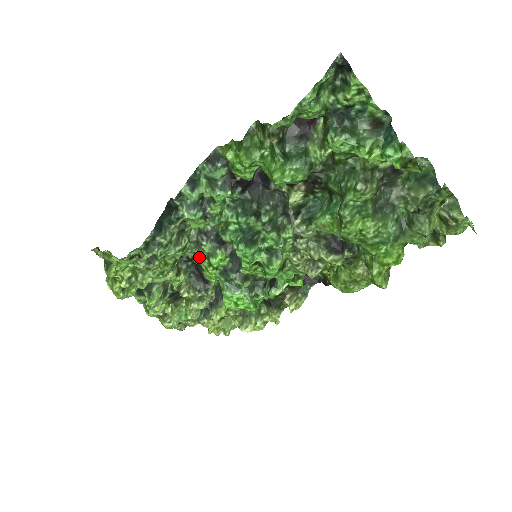
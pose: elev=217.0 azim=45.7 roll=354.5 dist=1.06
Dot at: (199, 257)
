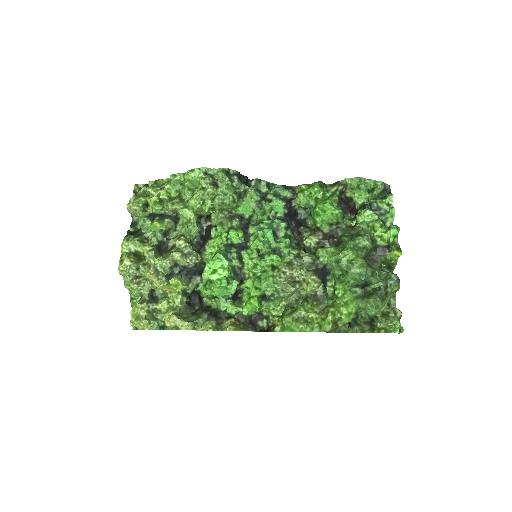
Dot at: (223, 226)
